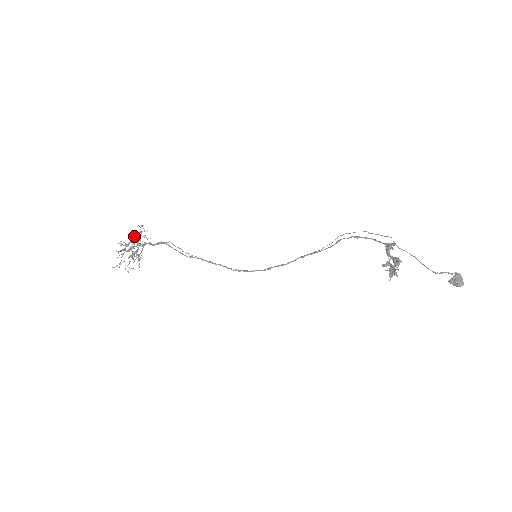
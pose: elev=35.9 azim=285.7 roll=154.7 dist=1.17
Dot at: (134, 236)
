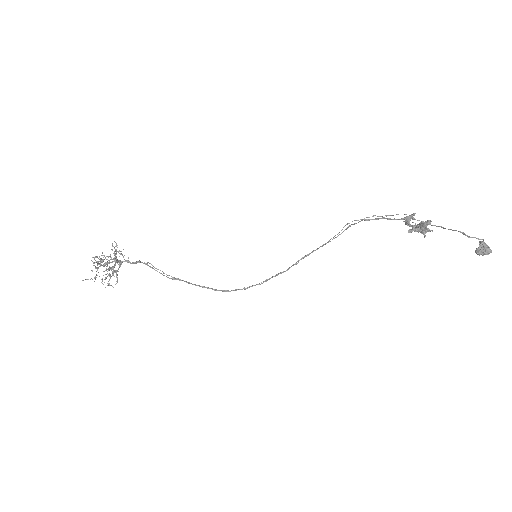
Dot at: occluded
